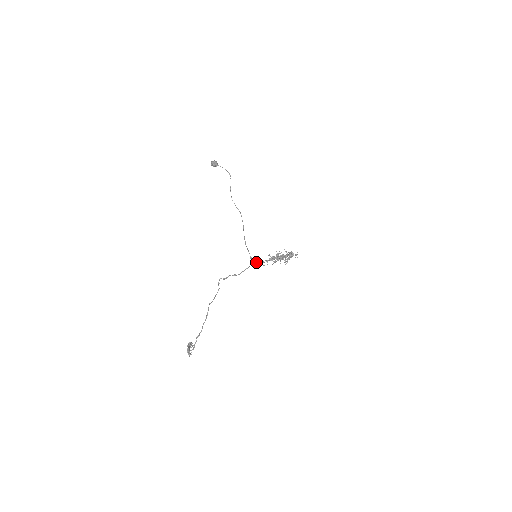
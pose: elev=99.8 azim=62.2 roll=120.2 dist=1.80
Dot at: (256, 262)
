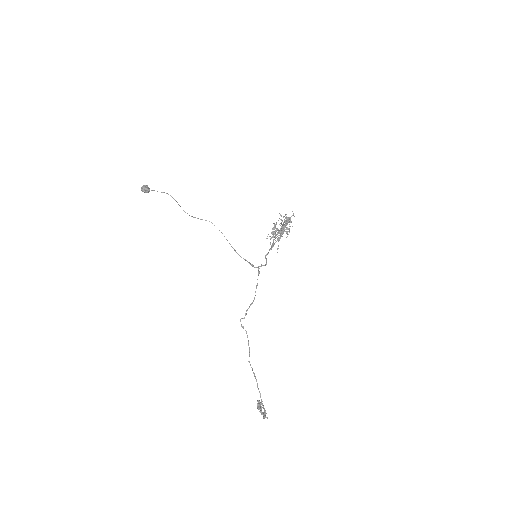
Dot at: occluded
